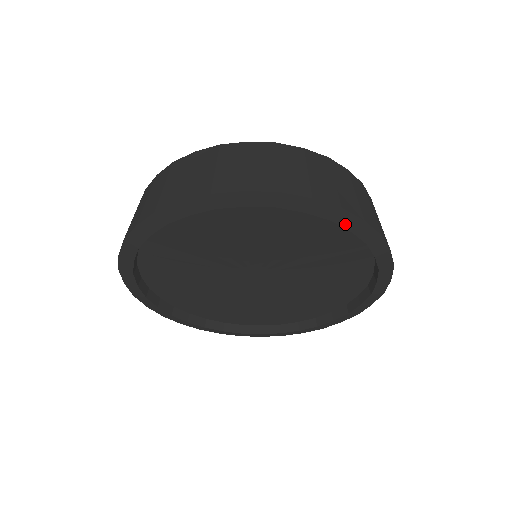
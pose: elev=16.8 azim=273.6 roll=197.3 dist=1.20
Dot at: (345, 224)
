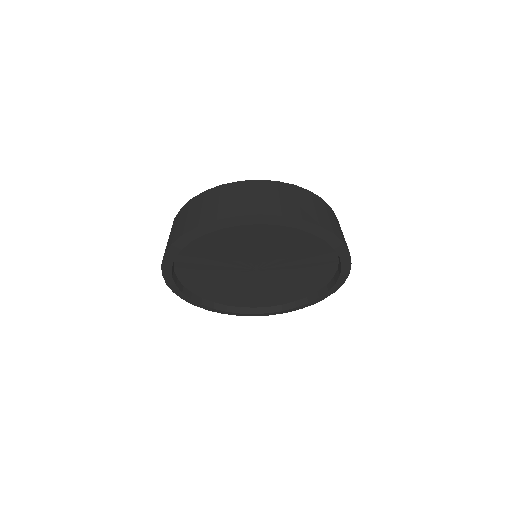
Dot at: (332, 244)
